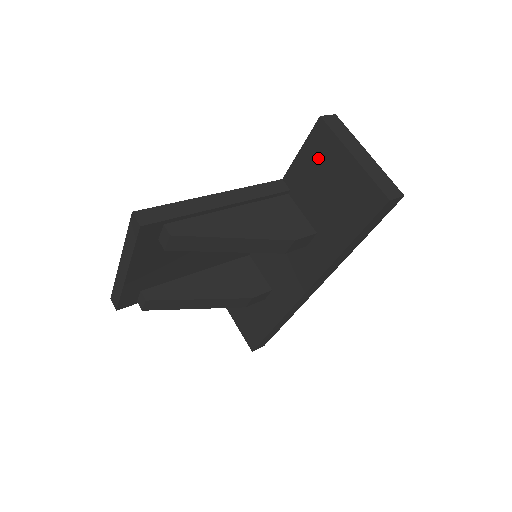
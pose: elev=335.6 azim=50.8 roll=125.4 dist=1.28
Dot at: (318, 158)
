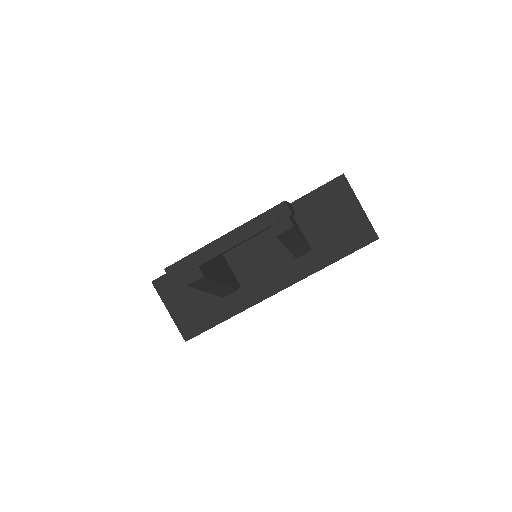
Dot at: (332, 199)
